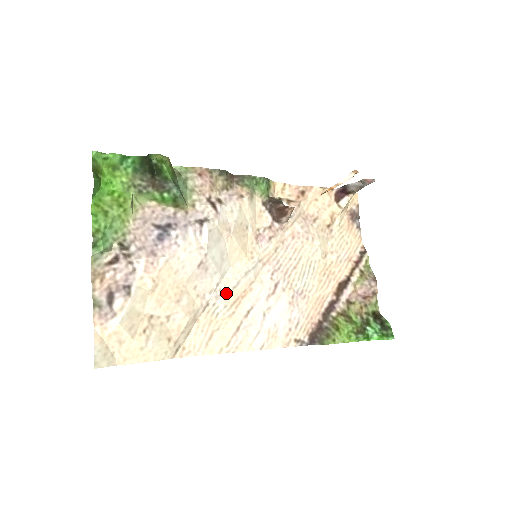
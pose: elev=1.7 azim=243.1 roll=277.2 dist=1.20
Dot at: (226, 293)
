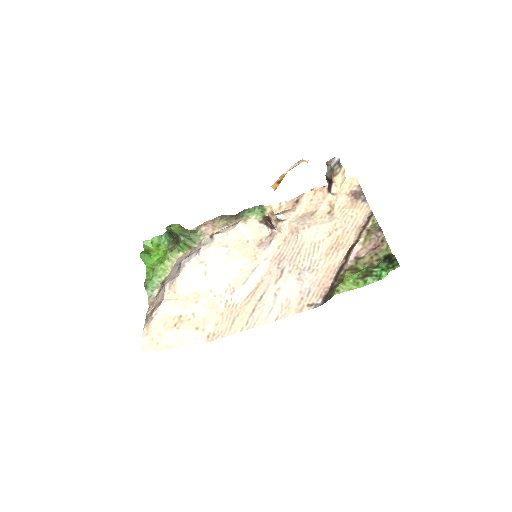
Dot at: (239, 289)
